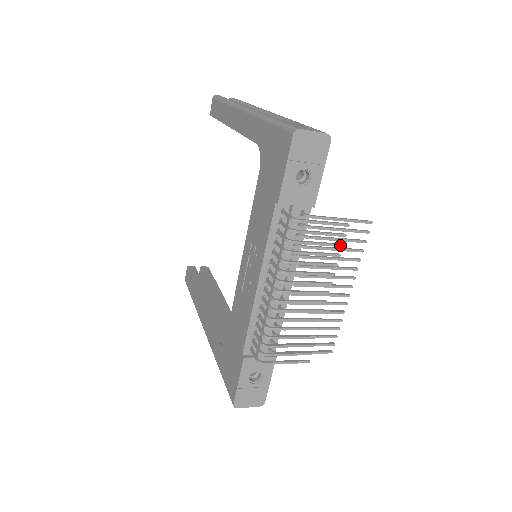
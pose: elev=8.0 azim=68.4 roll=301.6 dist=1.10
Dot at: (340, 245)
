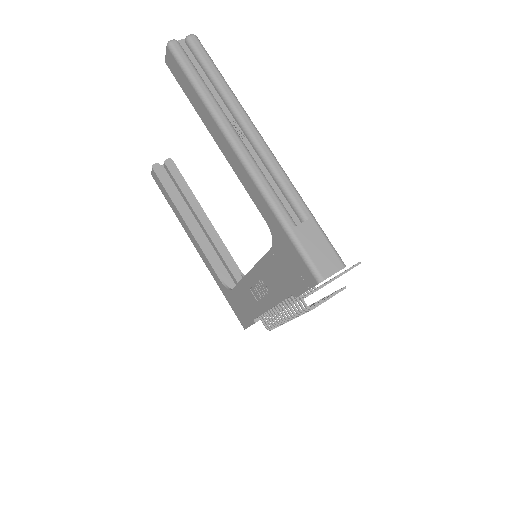
Dot at: occluded
